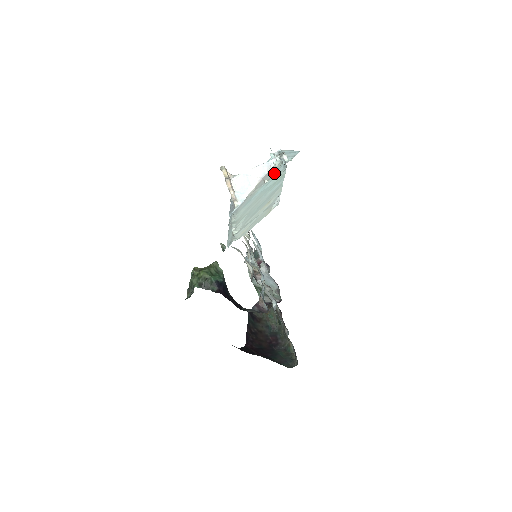
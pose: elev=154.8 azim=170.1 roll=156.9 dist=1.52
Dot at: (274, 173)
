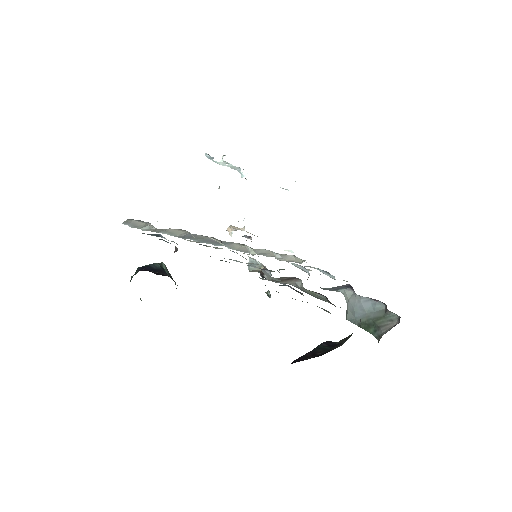
Dot at: occluded
